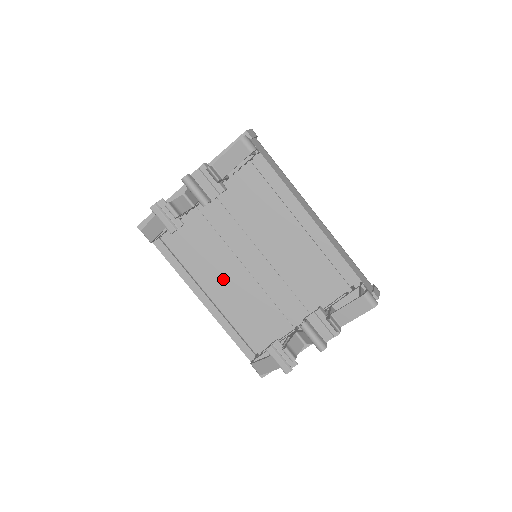
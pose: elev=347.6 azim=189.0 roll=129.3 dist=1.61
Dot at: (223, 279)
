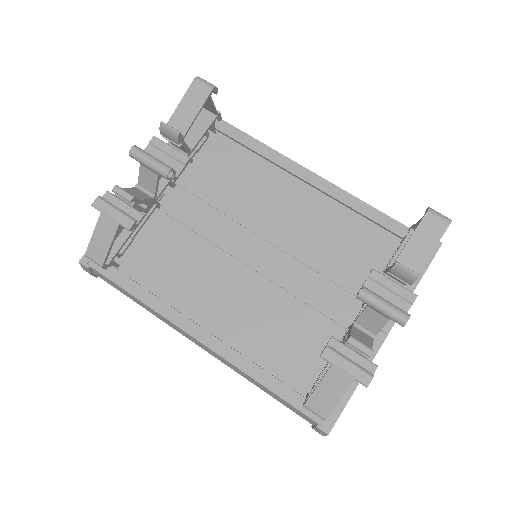
Dot at: (220, 293)
